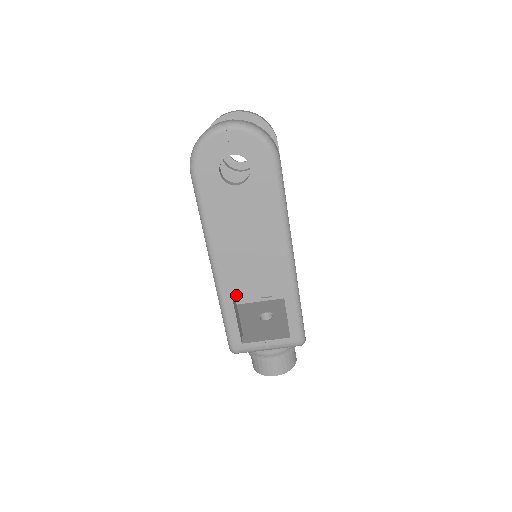
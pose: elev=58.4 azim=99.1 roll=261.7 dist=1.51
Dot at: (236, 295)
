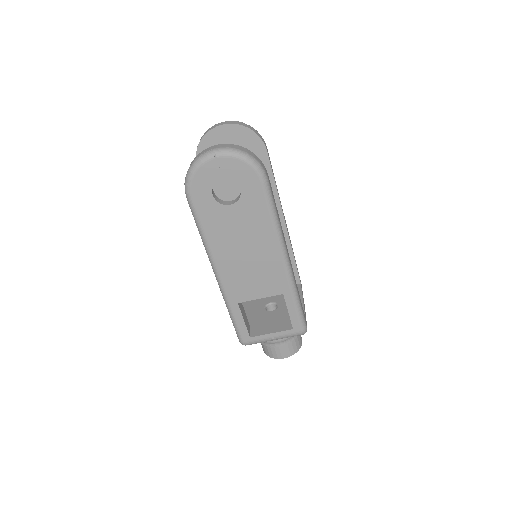
Dot at: (240, 298)
